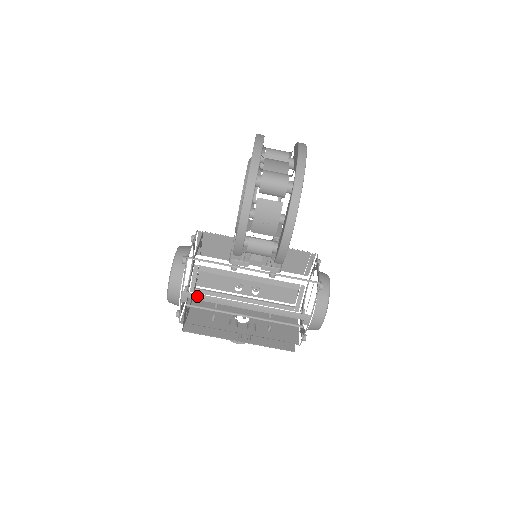
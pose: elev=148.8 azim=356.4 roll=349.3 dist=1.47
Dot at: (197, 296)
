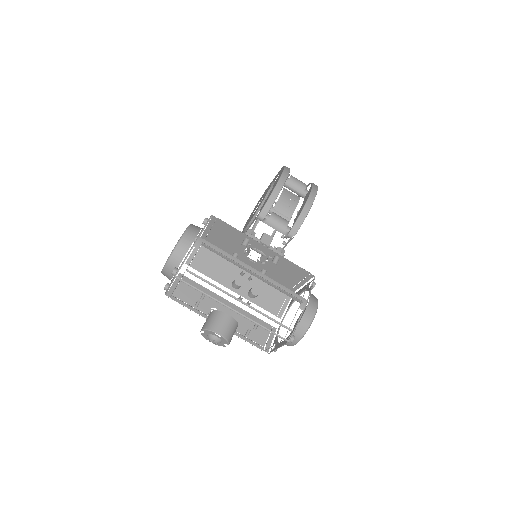
Dot at: (211, 246)
